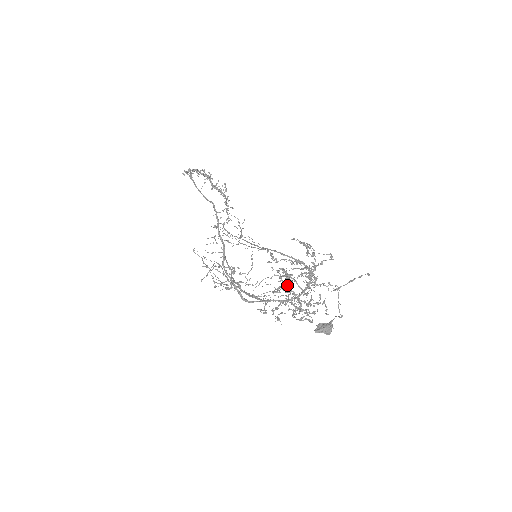
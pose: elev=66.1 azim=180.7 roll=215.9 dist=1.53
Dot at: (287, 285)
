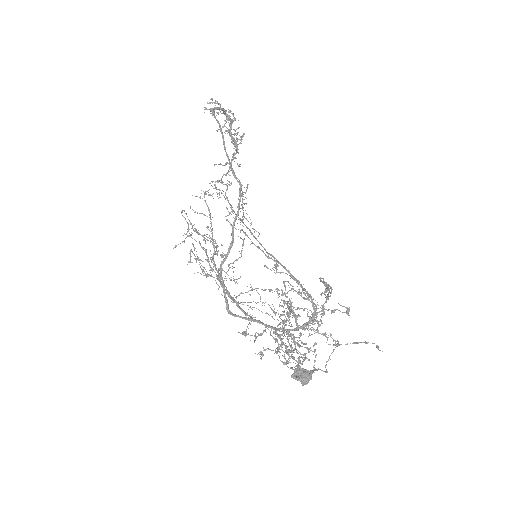
Dot at: occluded
